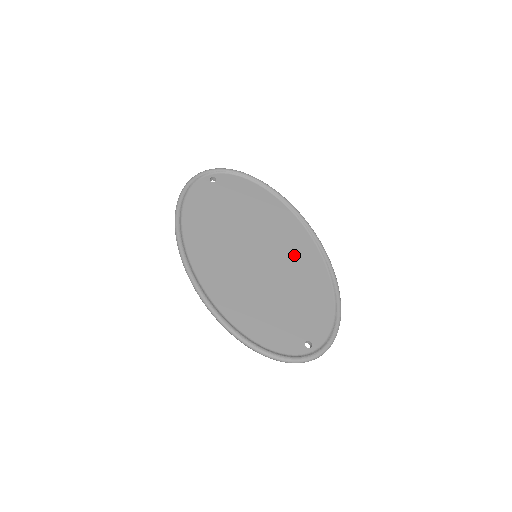
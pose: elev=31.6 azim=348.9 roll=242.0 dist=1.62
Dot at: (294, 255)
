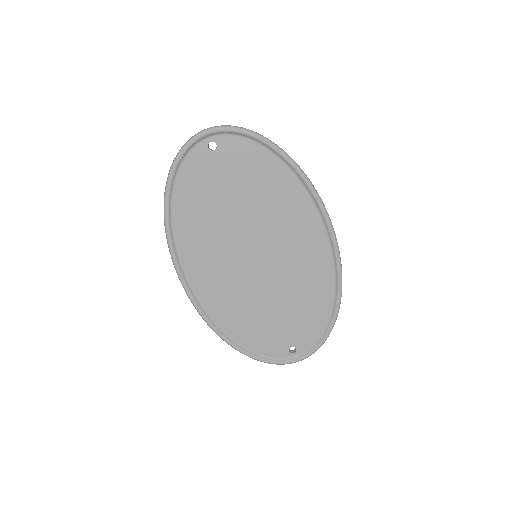
Dot at: (300, 258)
